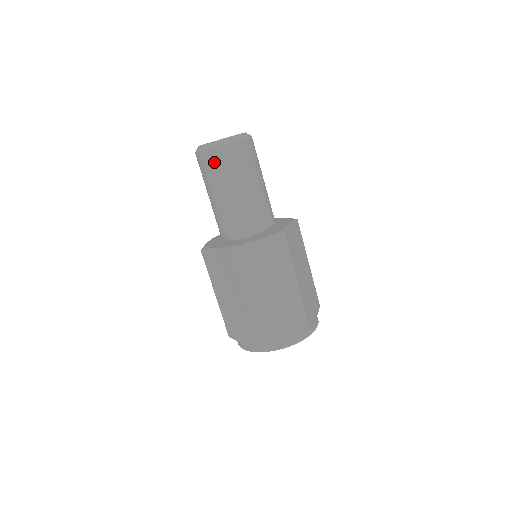
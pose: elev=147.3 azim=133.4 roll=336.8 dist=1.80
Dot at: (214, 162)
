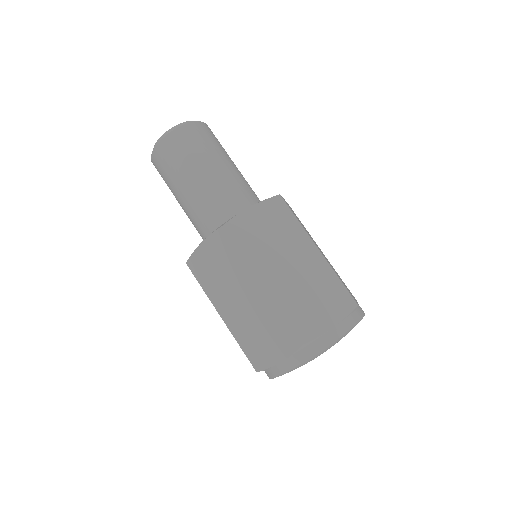
Dot at: (204, 133)
